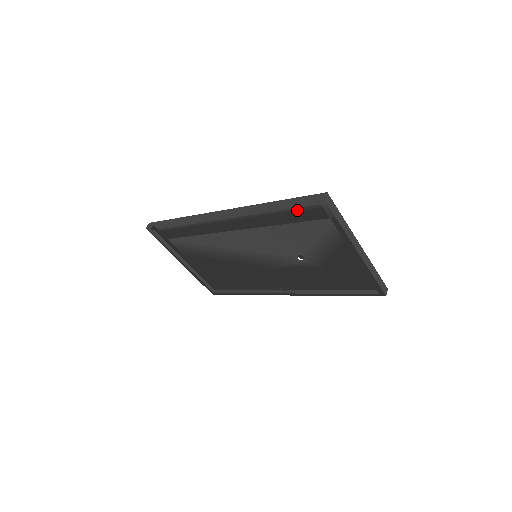
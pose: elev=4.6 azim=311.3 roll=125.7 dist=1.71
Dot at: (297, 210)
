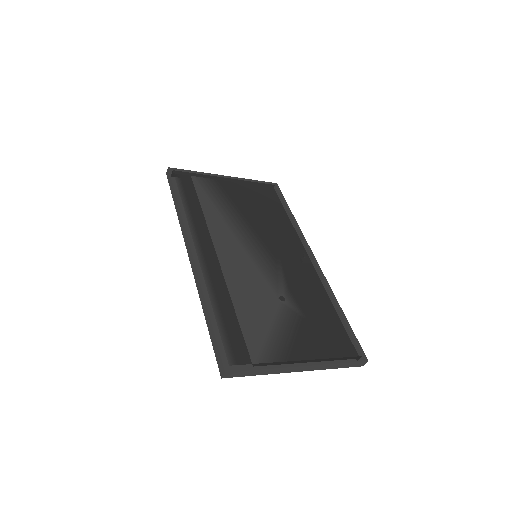
Dot at: (225, 334)
